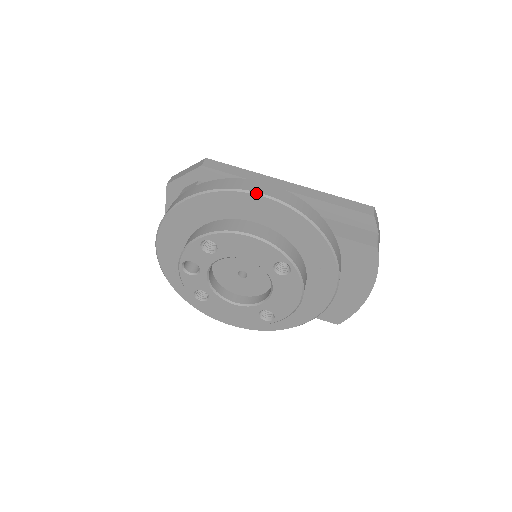
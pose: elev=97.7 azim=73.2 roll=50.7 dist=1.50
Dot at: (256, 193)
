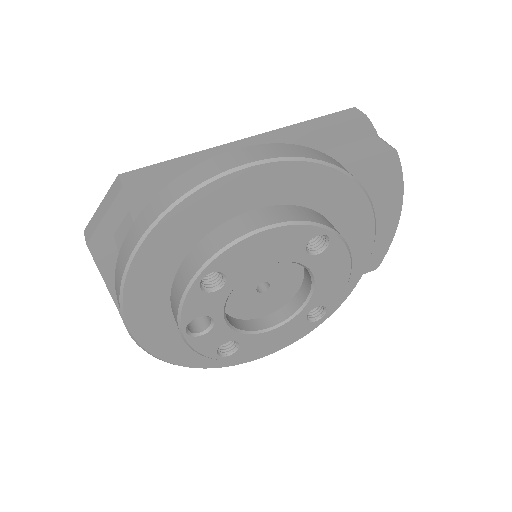
Dot at: (236, 169)
